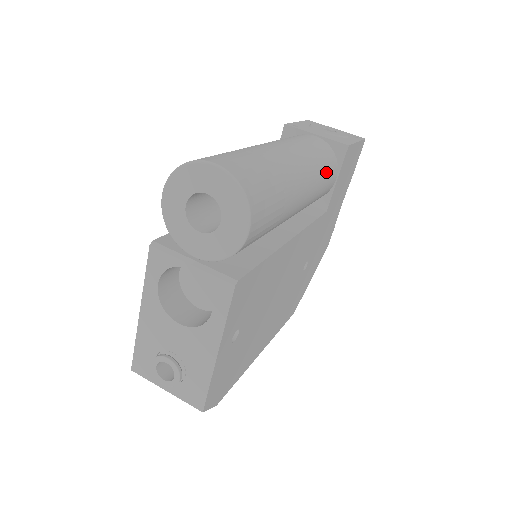
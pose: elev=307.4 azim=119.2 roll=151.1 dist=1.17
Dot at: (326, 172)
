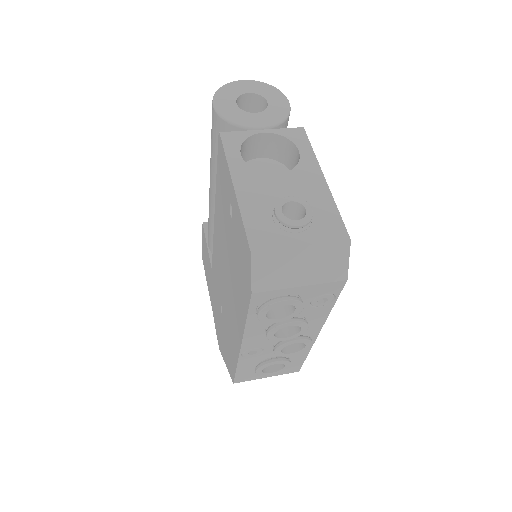
Dot at: occluded
